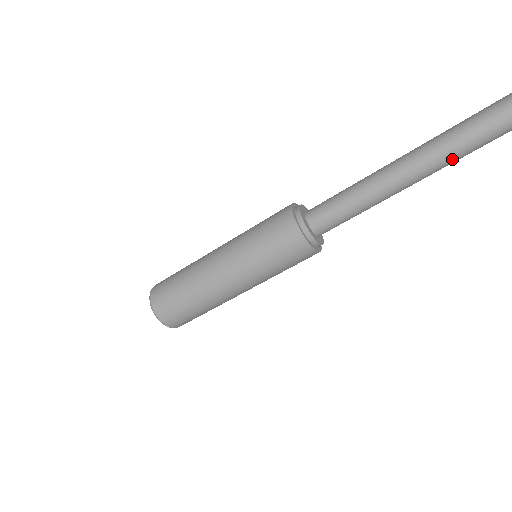
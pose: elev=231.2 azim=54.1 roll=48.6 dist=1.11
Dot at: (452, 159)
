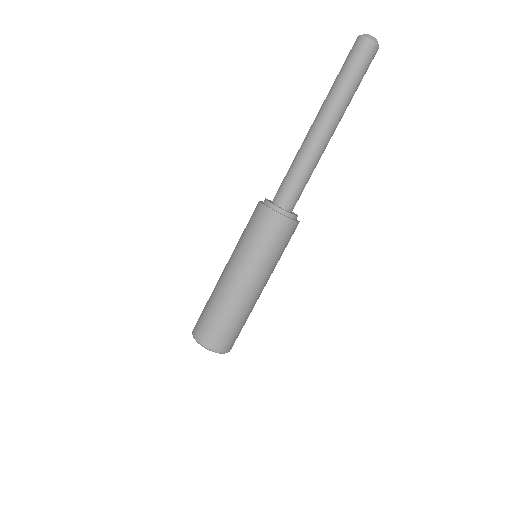
Dot at: (346, 105)
